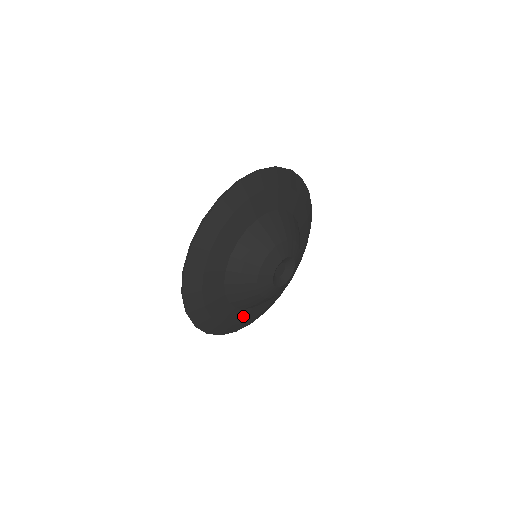
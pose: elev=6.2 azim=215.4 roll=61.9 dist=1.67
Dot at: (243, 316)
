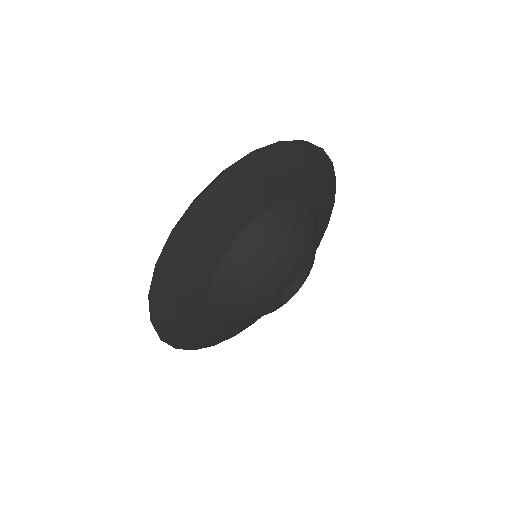
Dot at: (240, 325)
